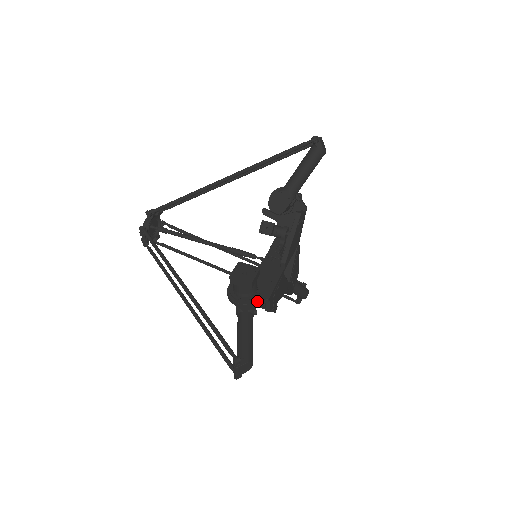
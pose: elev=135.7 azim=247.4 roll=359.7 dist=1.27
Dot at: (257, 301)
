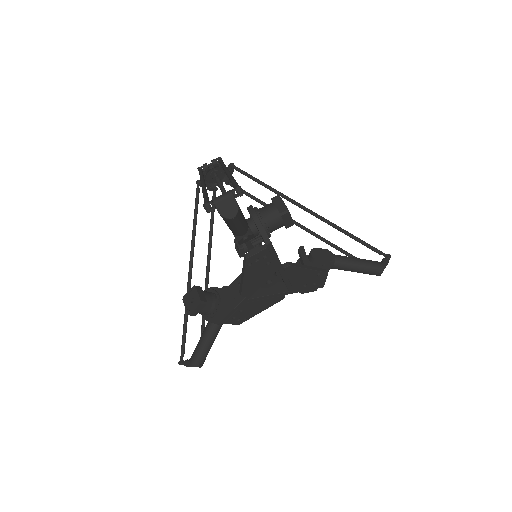
Dot at: (211, 321)
